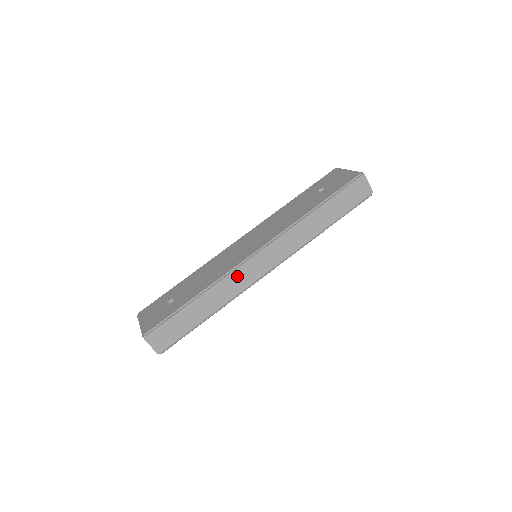
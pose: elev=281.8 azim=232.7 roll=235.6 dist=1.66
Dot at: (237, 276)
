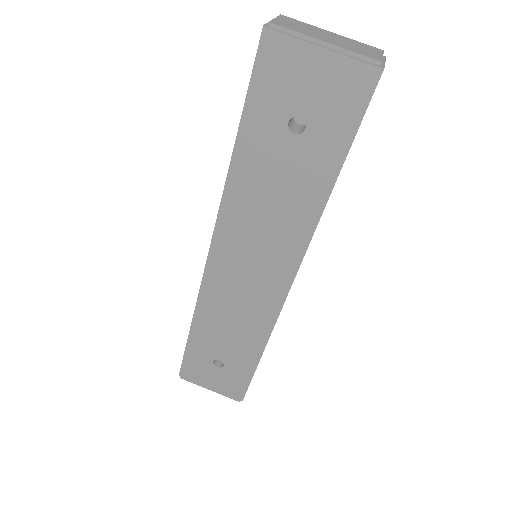
Dot at: occluded
